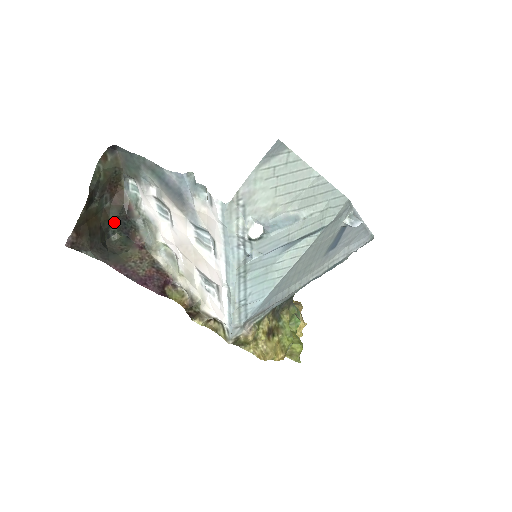
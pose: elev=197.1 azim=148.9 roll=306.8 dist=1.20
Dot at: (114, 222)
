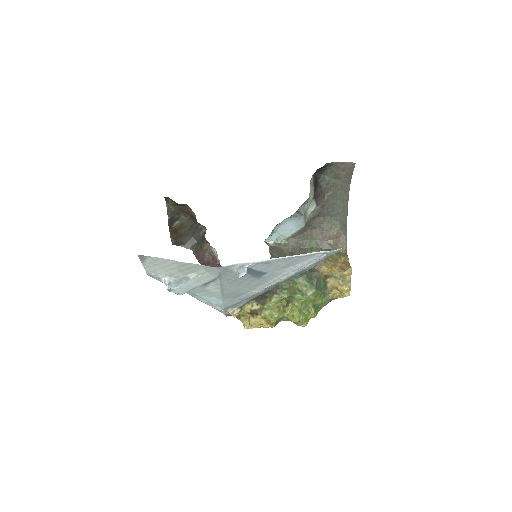
Dot at: (198, 223)
